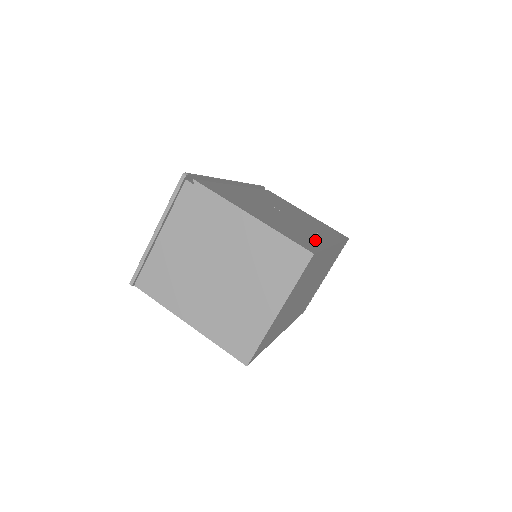
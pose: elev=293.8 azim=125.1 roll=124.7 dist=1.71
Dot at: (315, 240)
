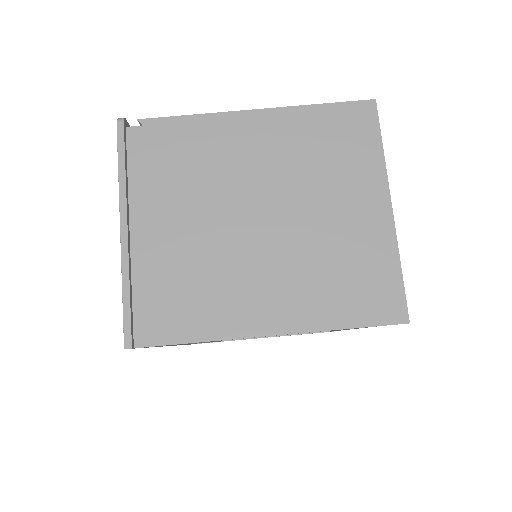
Dot at: occluded
